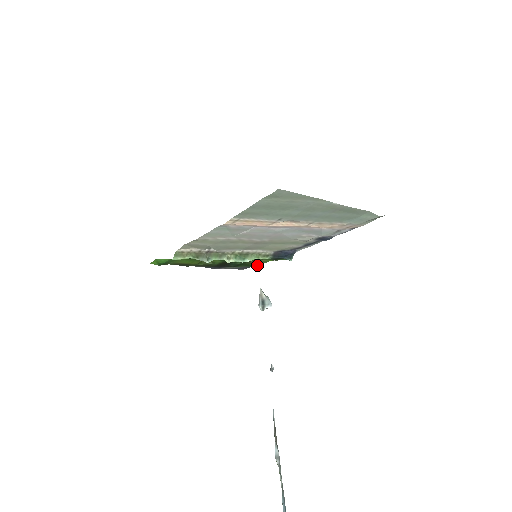
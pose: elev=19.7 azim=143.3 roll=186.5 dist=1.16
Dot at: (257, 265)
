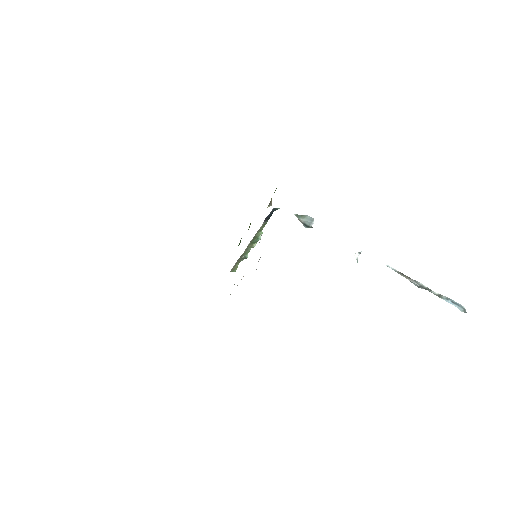
Dot at: (275, 190)
